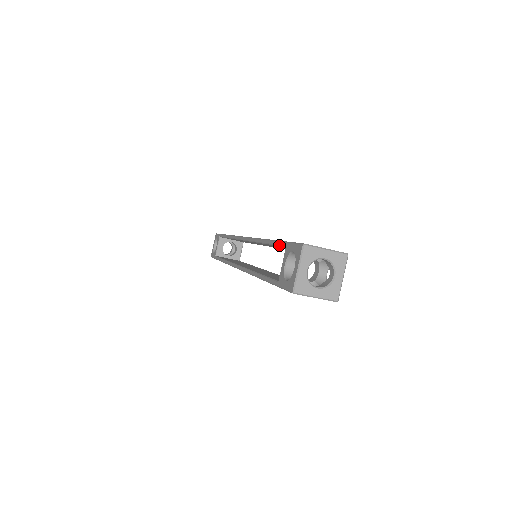
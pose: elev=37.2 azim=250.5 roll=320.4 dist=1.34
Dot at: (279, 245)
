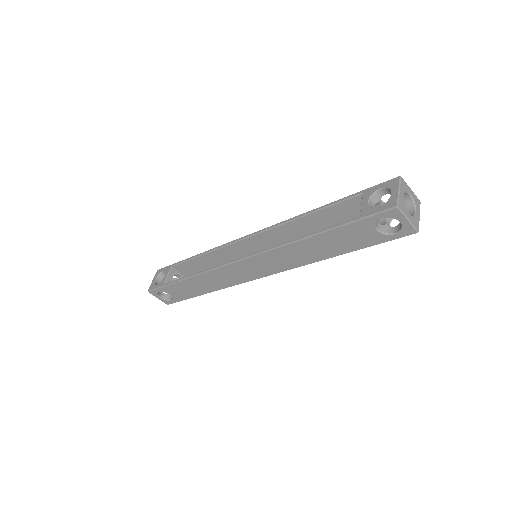
Dot at: (347, 199)
